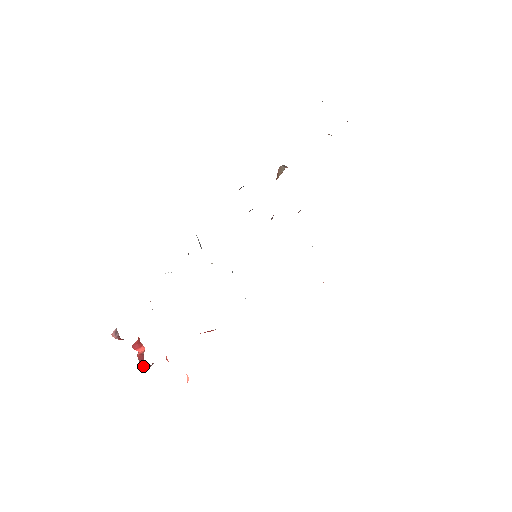
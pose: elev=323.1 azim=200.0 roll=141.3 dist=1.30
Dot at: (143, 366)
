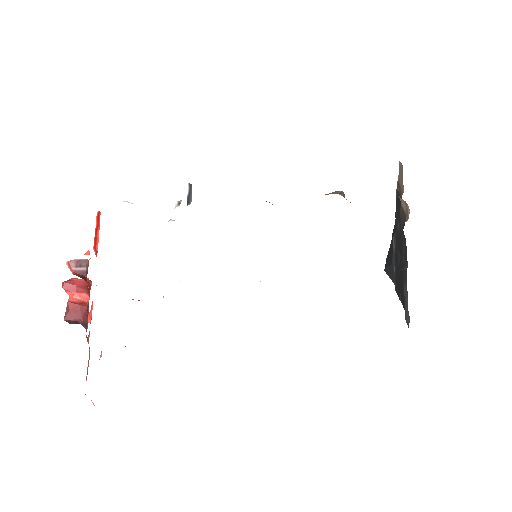
Dot at: (71, 320)
